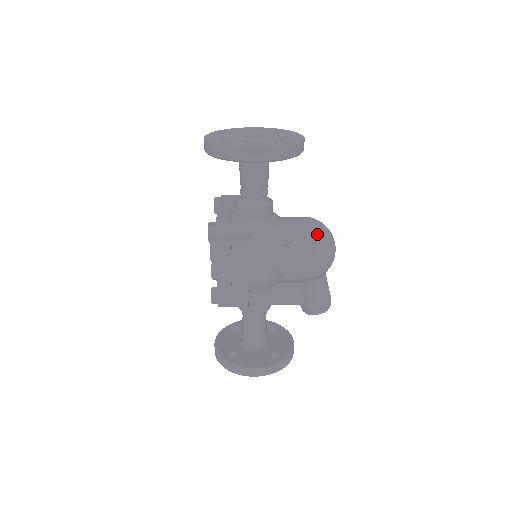
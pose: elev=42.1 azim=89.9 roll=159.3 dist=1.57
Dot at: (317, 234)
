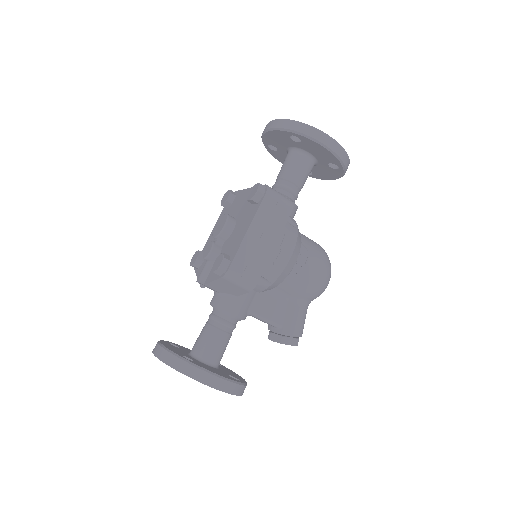
Dot at: (326, 254)
